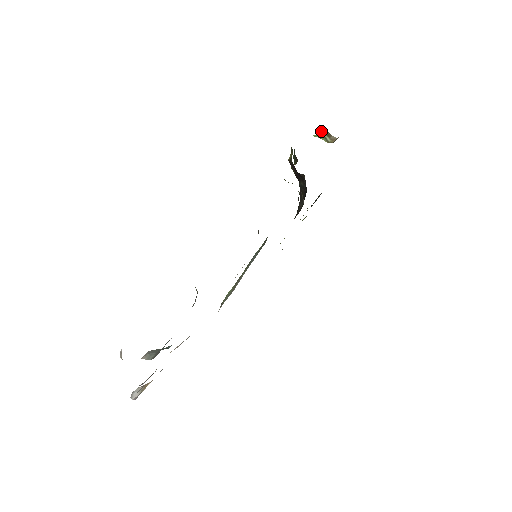
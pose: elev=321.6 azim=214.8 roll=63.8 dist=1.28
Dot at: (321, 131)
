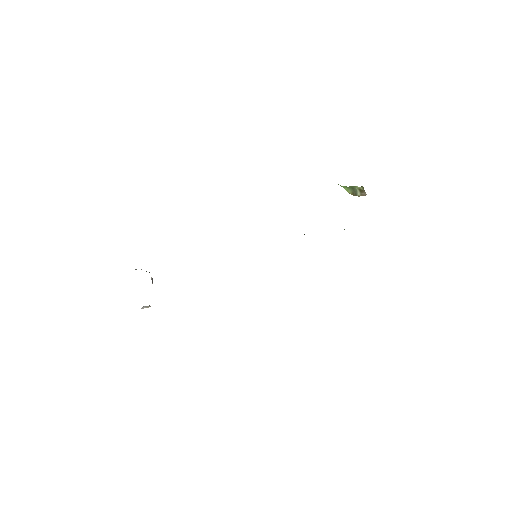
Dot at: (357, 186)
